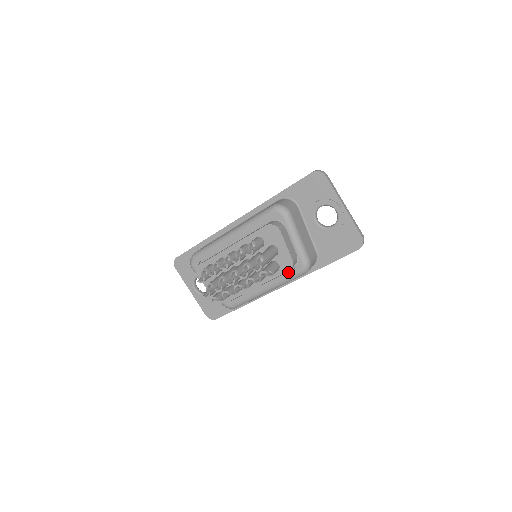
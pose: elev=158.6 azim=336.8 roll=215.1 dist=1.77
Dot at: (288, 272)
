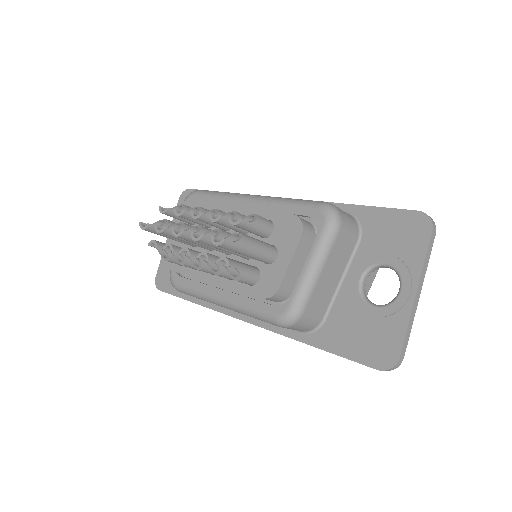
Dot at: (263, 302)
